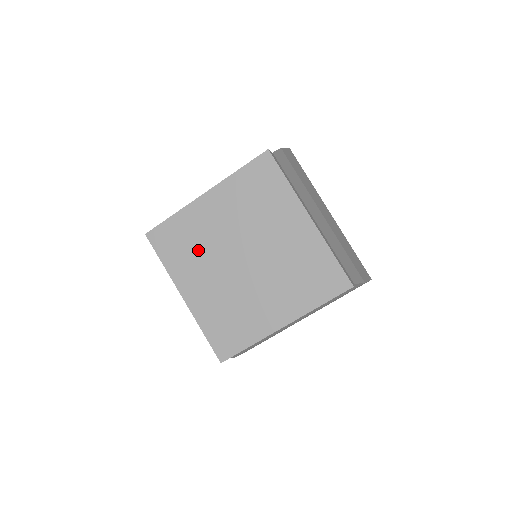
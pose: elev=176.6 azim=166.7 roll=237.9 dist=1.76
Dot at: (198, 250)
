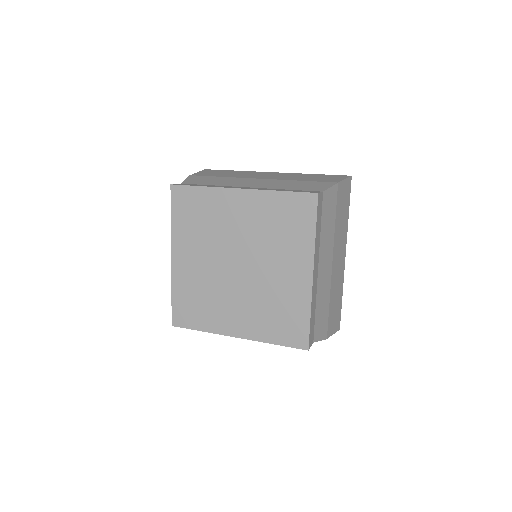
Dot at: (206, 231)
